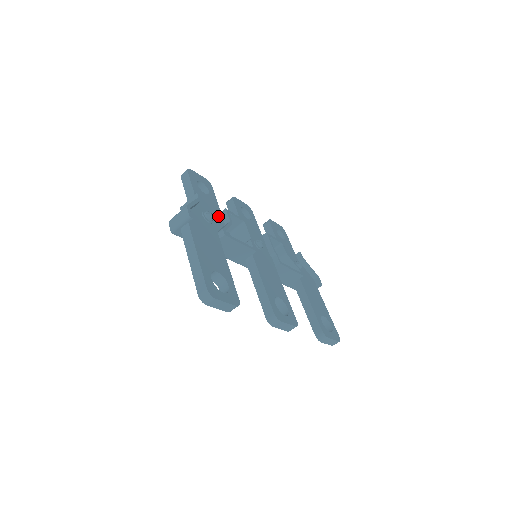
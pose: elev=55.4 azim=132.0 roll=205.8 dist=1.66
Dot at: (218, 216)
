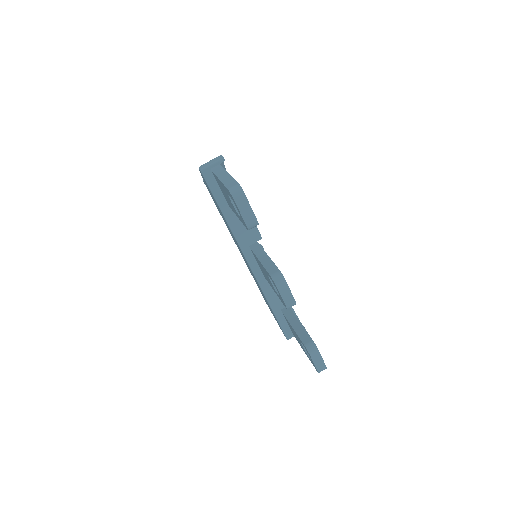
Dot at: occluded
